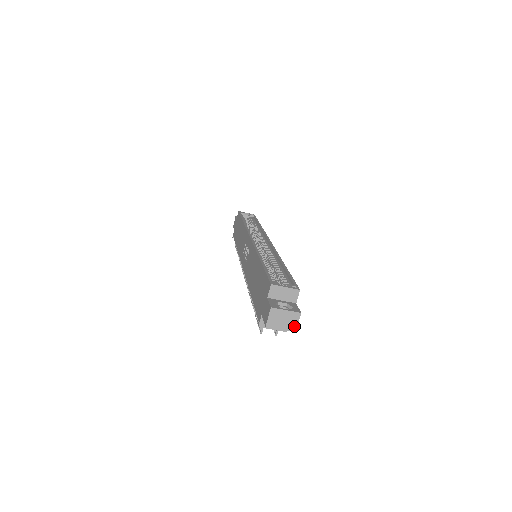
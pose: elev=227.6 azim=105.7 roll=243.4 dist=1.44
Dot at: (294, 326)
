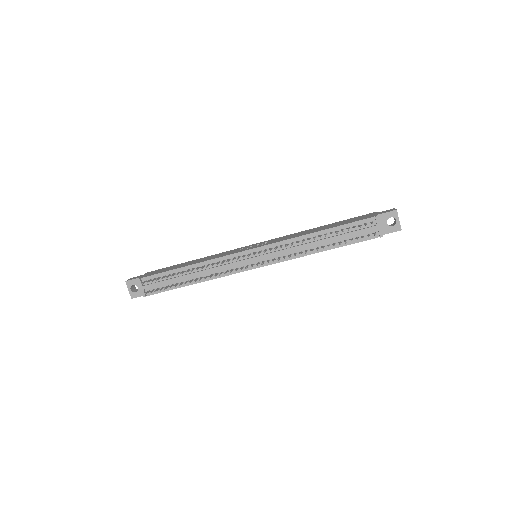
Dot at: (400, 227)
